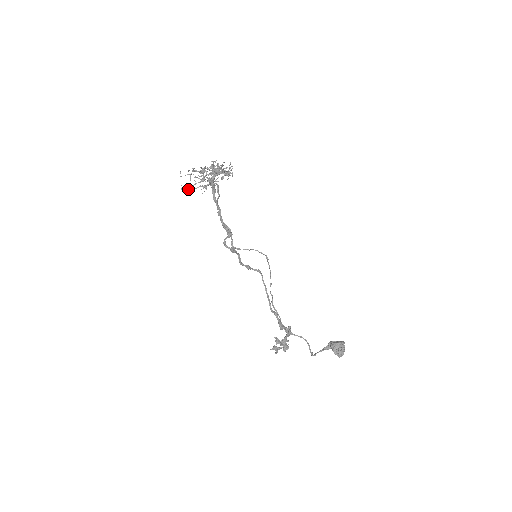
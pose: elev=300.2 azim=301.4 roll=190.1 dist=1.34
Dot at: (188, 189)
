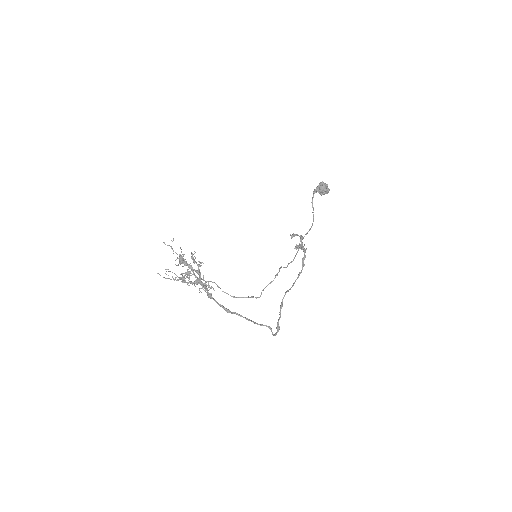
Dot at: occluded
